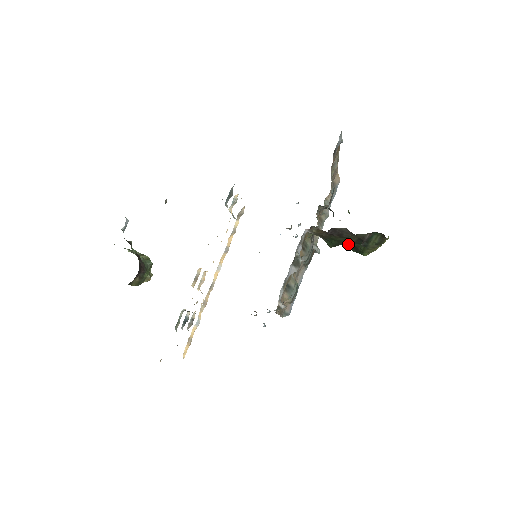
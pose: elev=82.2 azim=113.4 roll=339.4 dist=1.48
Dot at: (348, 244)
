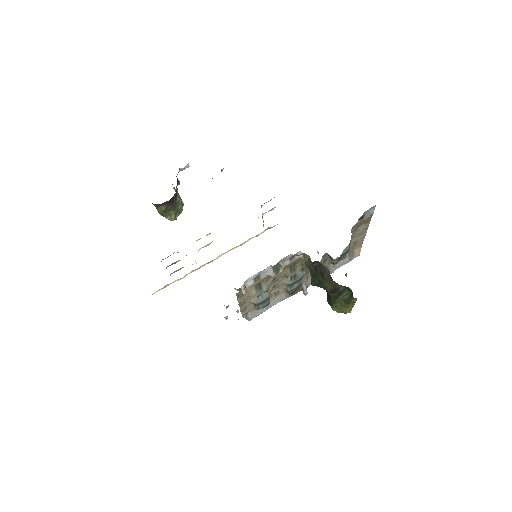
Dot at: (327, 293)
